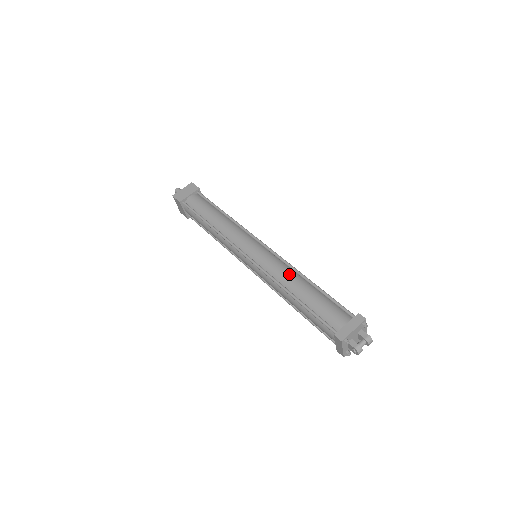
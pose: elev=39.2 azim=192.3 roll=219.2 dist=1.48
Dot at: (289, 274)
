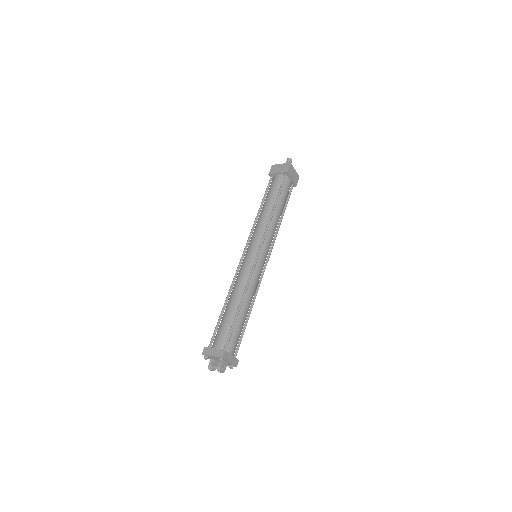
Dot at: (239, 288)
